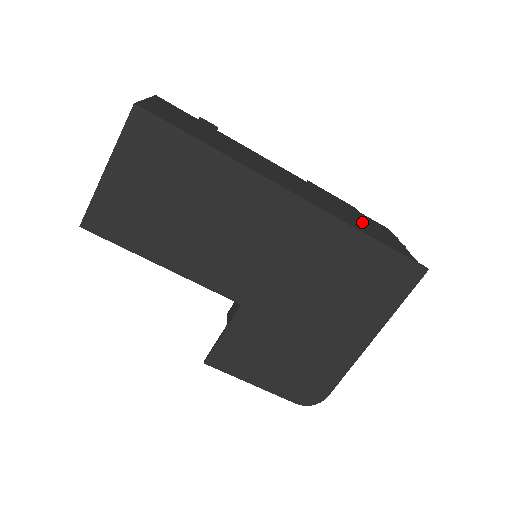
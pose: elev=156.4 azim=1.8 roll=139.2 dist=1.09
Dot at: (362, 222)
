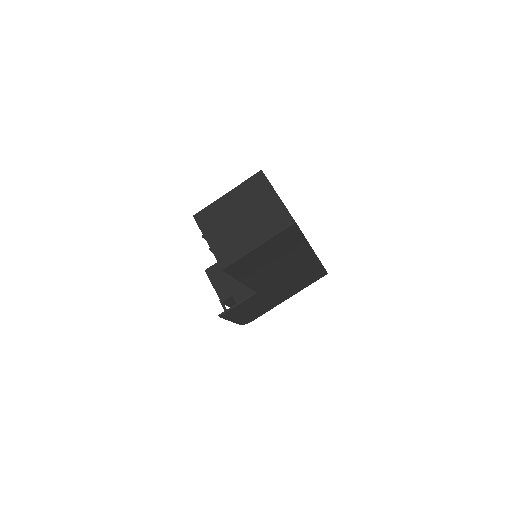
Dot at: occluded
